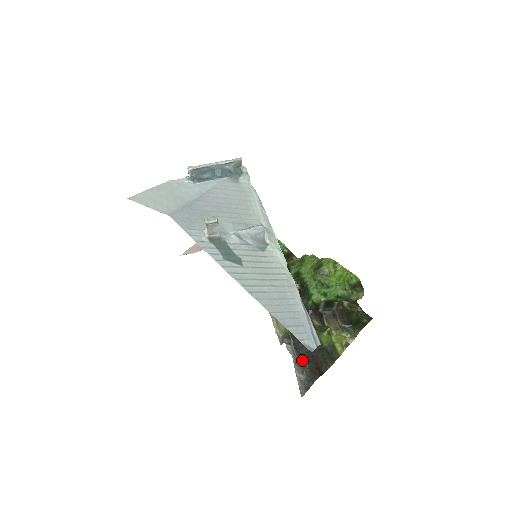
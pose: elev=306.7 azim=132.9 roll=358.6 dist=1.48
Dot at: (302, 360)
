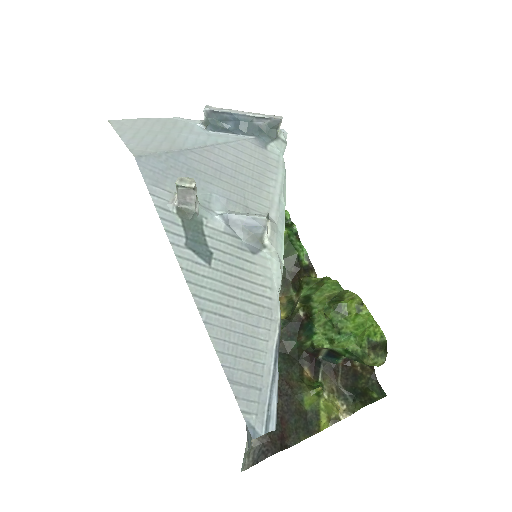
Dot at: occluded
